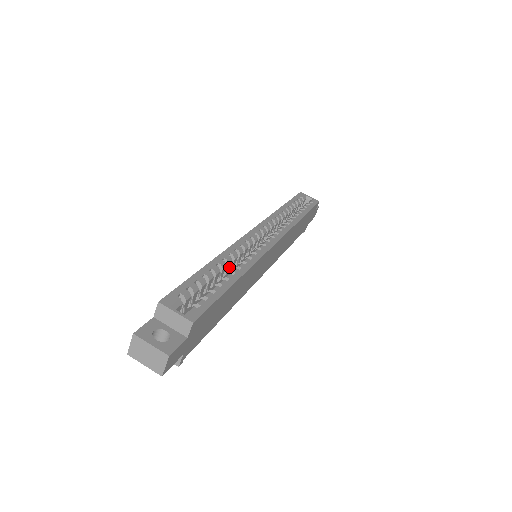
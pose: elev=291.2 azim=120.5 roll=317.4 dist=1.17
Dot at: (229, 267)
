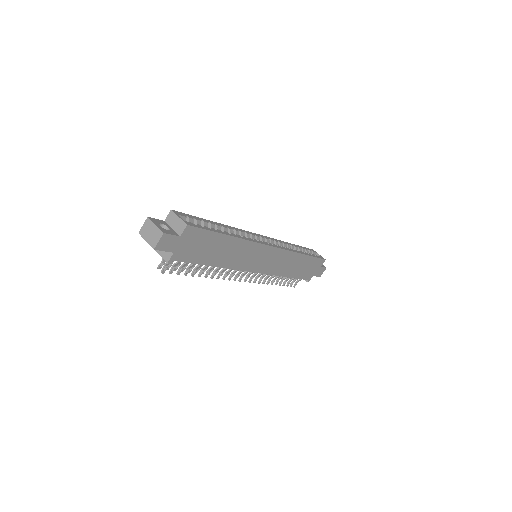
Dot at: occluded
